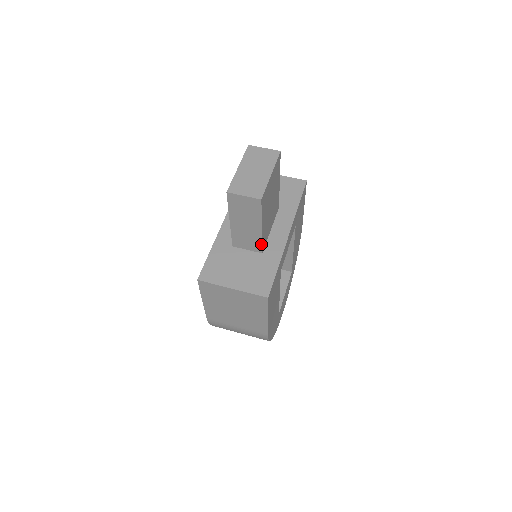
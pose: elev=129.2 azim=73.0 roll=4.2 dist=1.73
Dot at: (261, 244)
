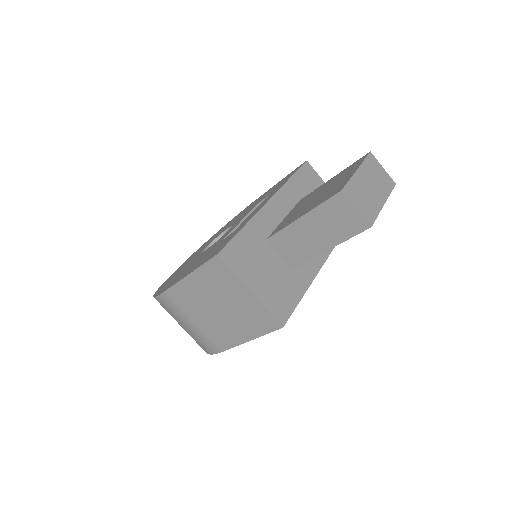
Dot at: (305, 261)
